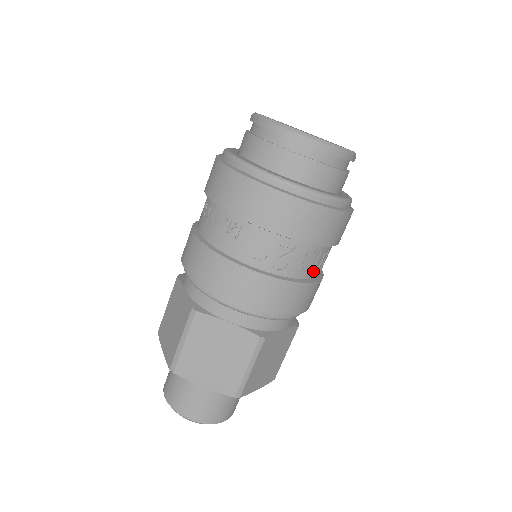
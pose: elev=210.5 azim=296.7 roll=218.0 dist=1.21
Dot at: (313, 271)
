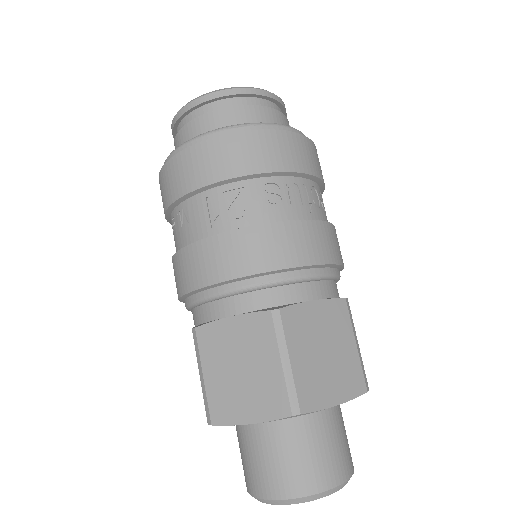
Dot at: (294, 210)
